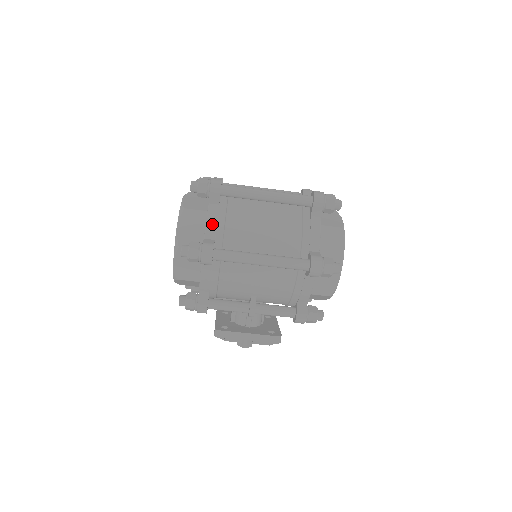
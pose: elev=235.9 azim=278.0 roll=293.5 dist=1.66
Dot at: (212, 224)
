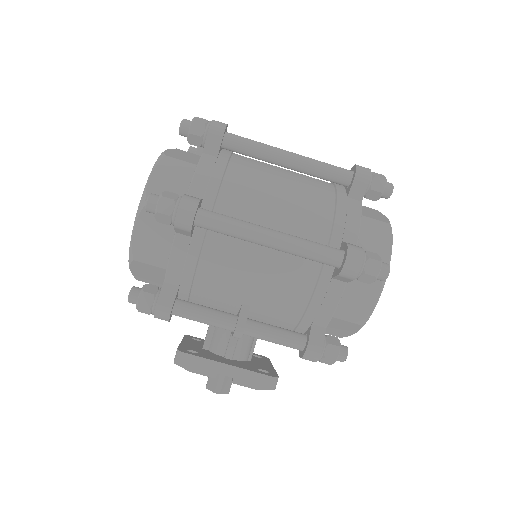
Dot at: (202, 177)
